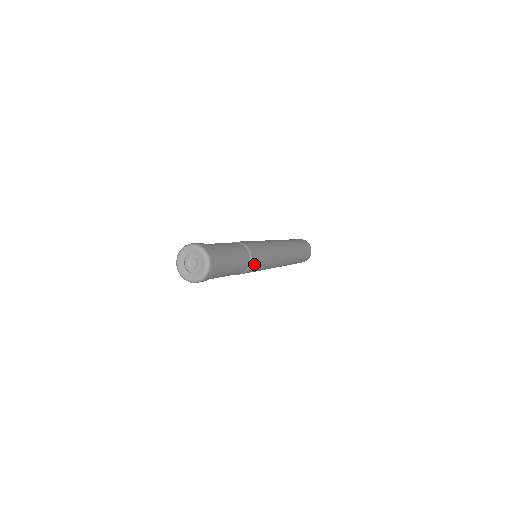
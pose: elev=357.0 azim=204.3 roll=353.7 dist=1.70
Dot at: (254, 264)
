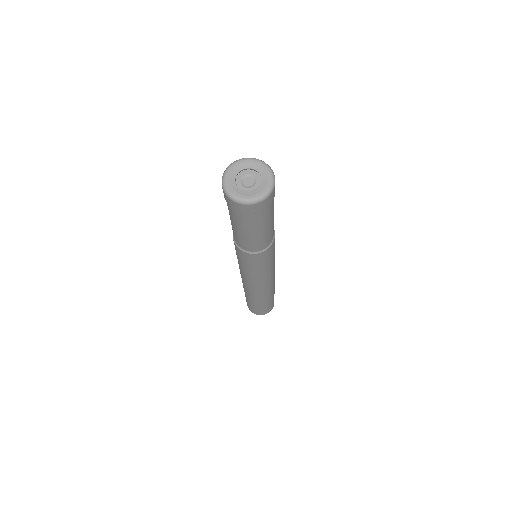
Dot at: (257, 257)
